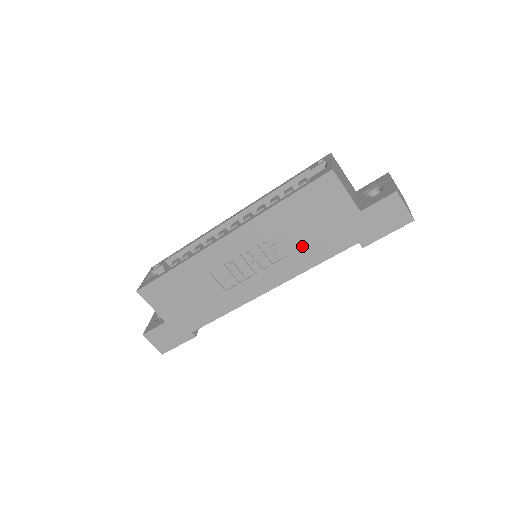
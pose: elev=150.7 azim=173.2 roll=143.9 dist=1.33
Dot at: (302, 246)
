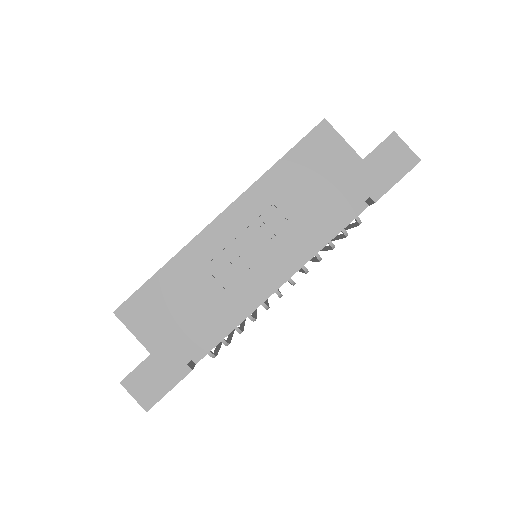
Dot at: (308, 212)
